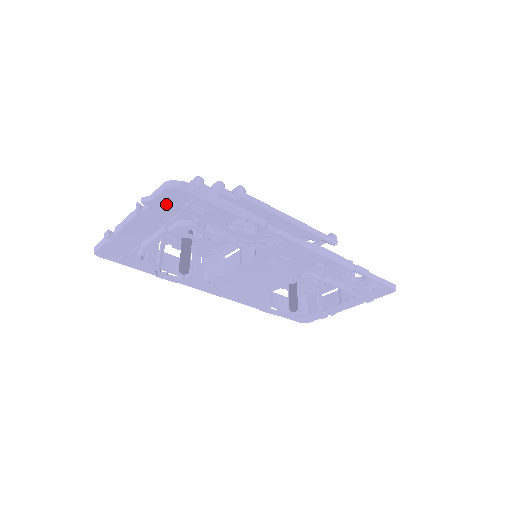
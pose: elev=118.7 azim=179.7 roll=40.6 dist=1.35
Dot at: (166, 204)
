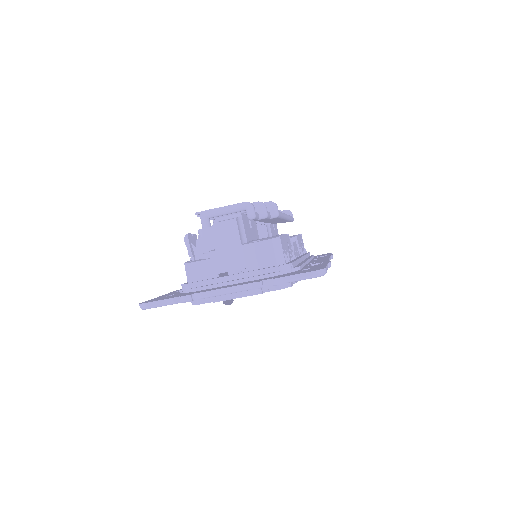
Dot at: occluded
